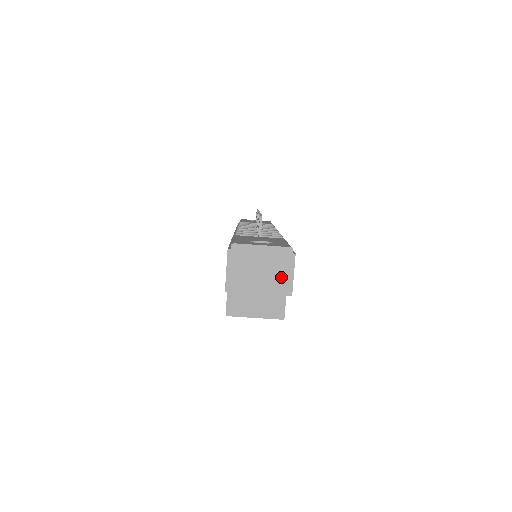
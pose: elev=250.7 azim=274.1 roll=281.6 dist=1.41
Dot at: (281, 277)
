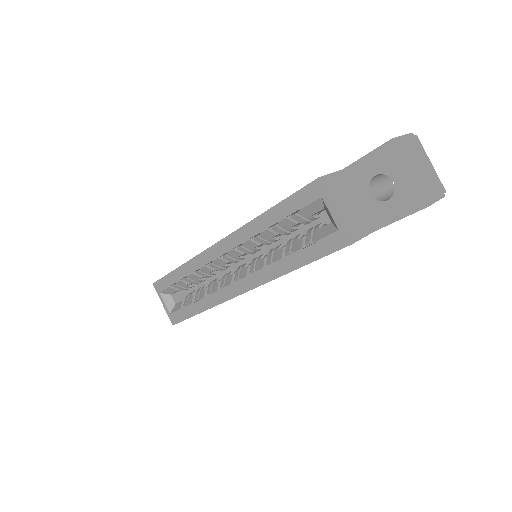
Dot at: (429, 190)
